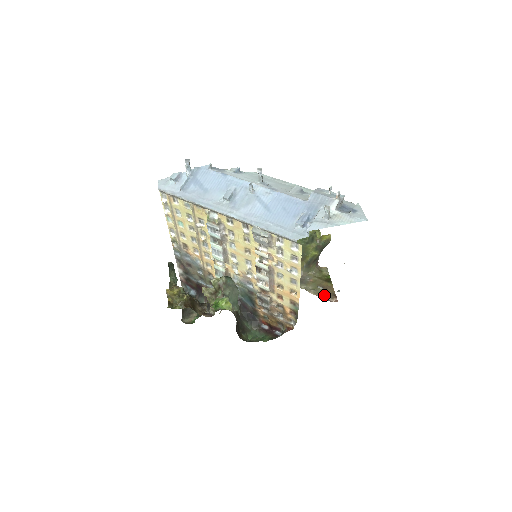
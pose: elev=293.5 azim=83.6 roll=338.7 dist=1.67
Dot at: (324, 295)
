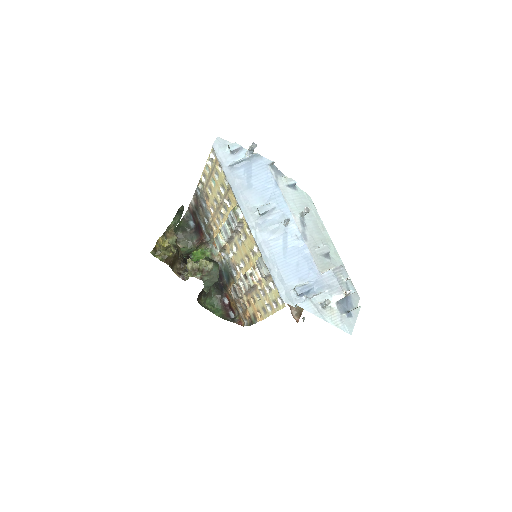
Dot at: (293, 307)
